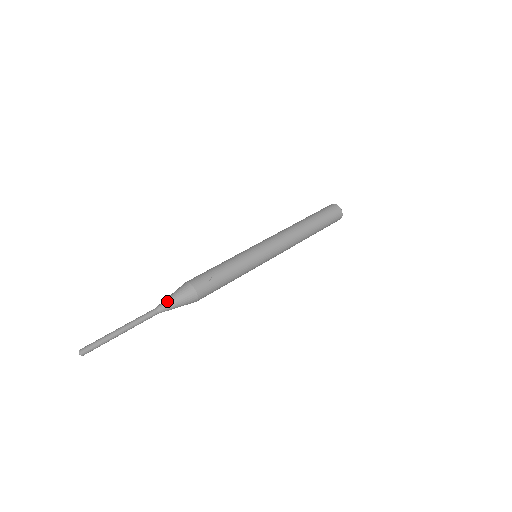
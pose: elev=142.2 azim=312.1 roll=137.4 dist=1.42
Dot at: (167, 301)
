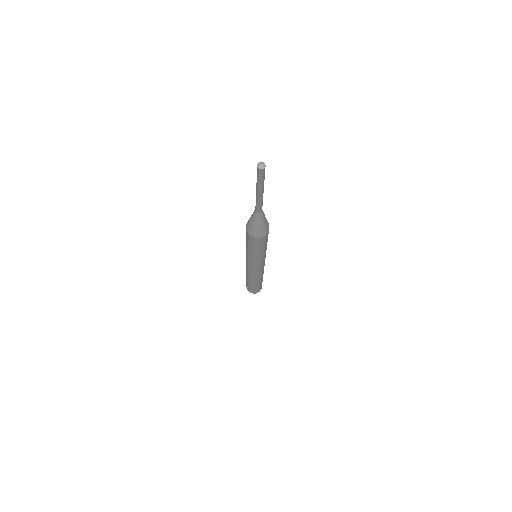
Dot at: occluded
